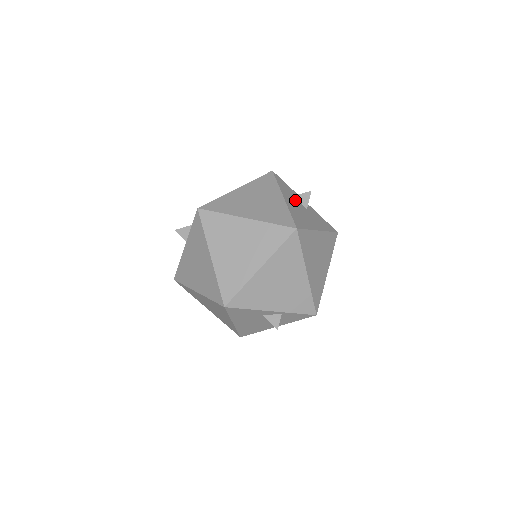
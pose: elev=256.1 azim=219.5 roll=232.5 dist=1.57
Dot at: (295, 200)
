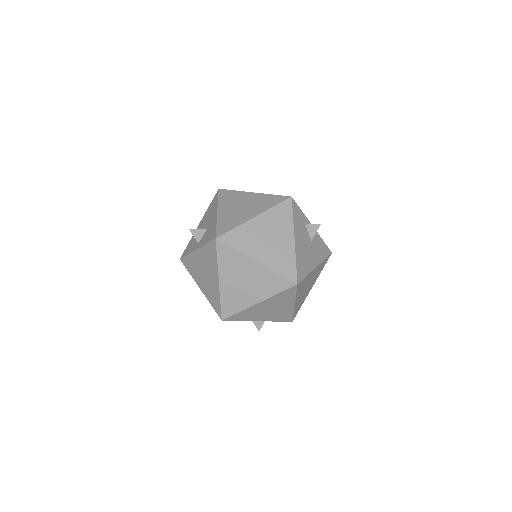
Dot at: (304, 233)
